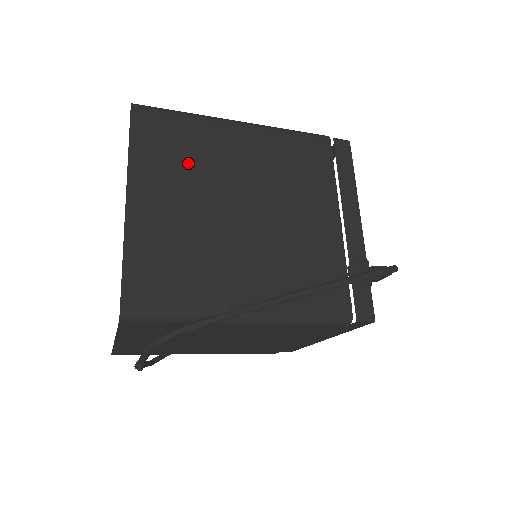
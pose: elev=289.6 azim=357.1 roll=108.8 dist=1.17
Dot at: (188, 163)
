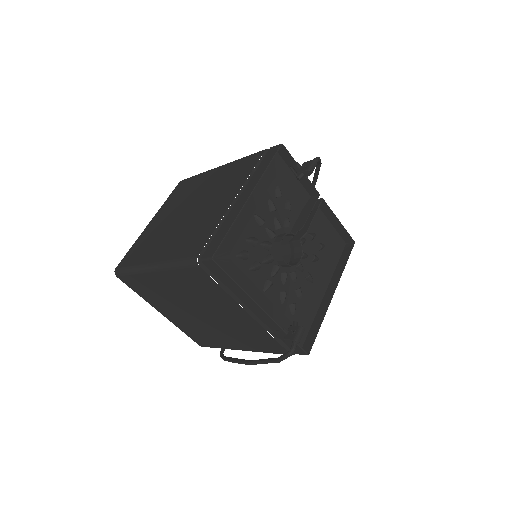
Dot at: (160, 297)
